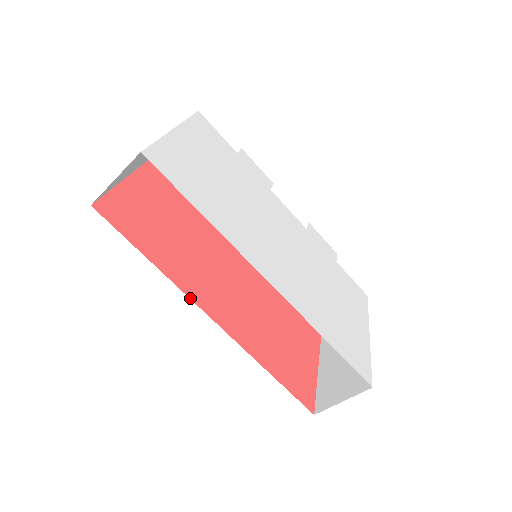
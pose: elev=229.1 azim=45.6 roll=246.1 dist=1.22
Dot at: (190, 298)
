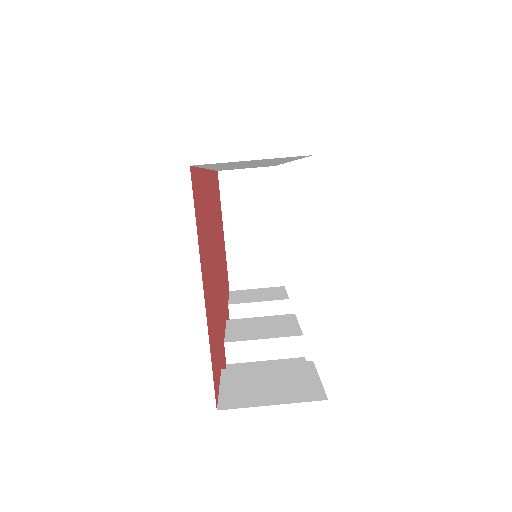
Dot at: (211, 171)
